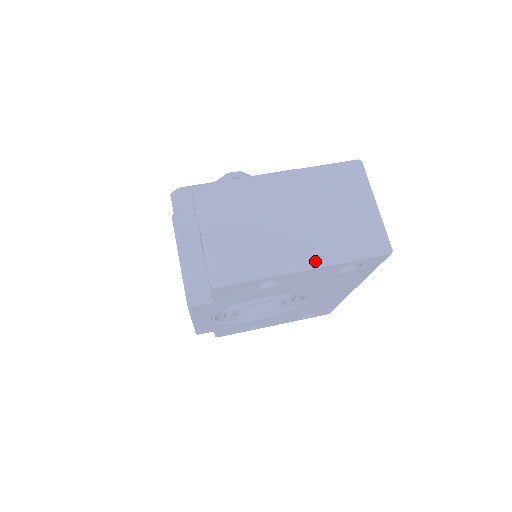
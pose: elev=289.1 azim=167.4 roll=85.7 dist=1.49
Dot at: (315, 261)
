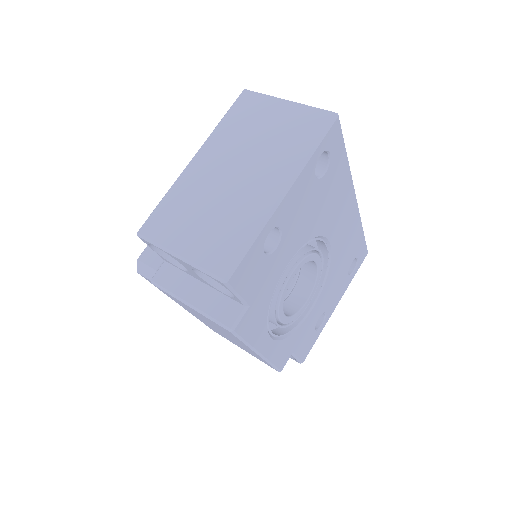
Dot at: (286, 180)
